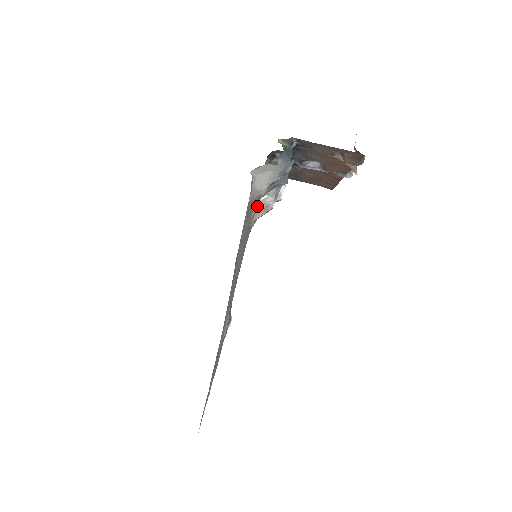
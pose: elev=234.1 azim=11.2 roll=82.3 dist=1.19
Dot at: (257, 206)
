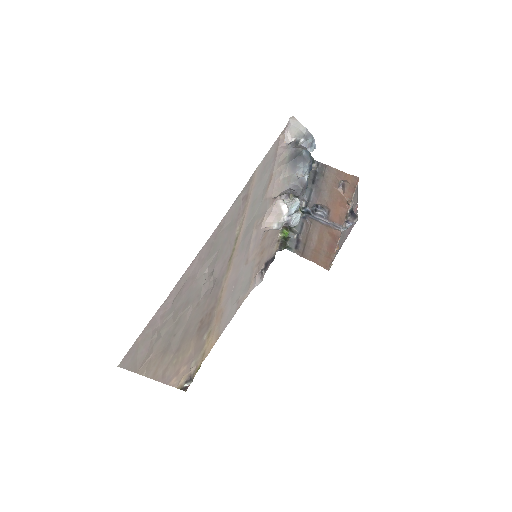
Dot at: (275, 206)
